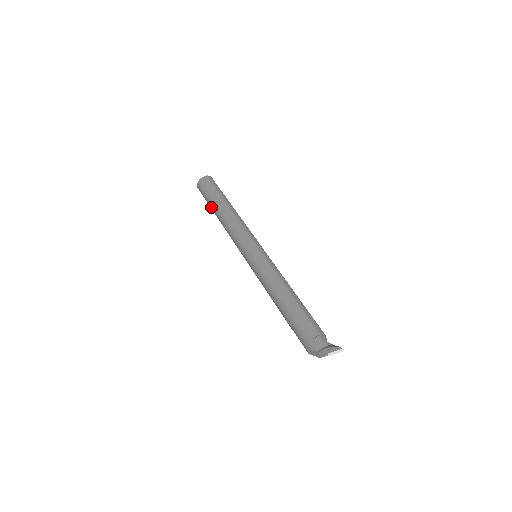
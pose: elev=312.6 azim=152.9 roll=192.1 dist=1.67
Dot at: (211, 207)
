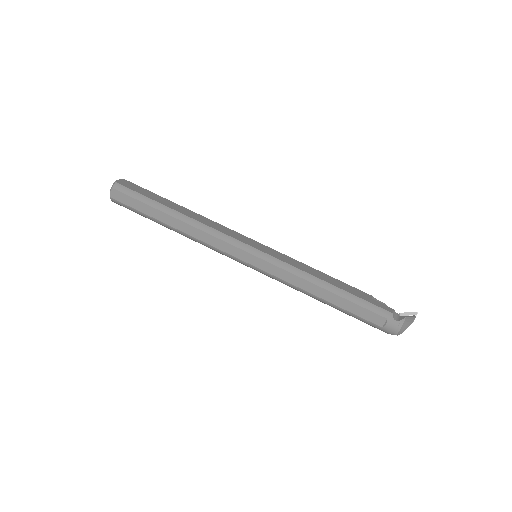
Dot at: occluded
